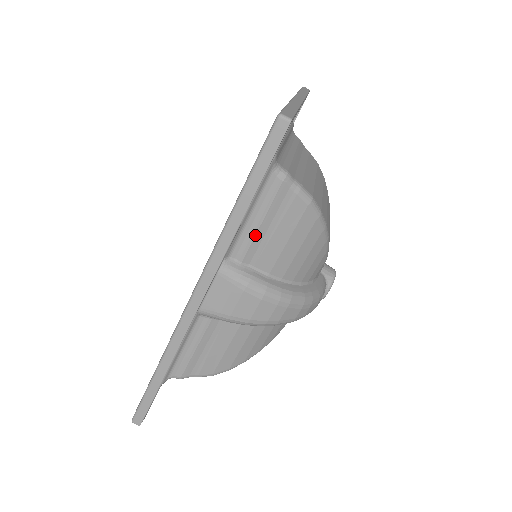
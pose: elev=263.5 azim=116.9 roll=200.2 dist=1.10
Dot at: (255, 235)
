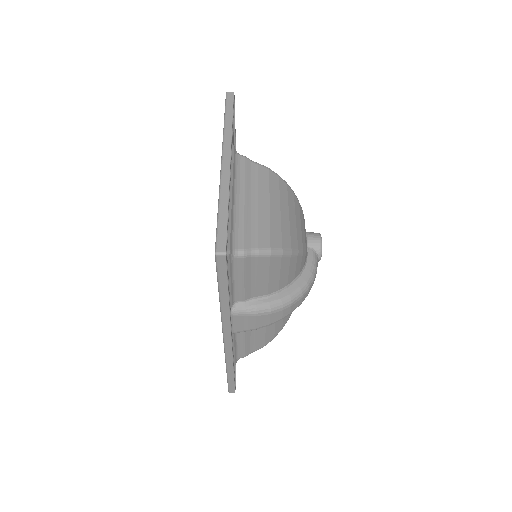
Dot at: (244, 287)
